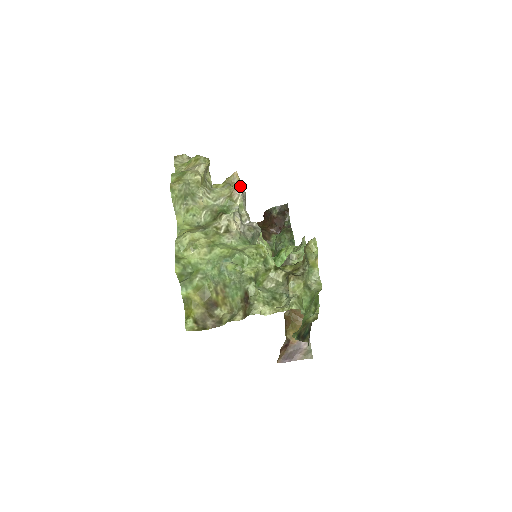
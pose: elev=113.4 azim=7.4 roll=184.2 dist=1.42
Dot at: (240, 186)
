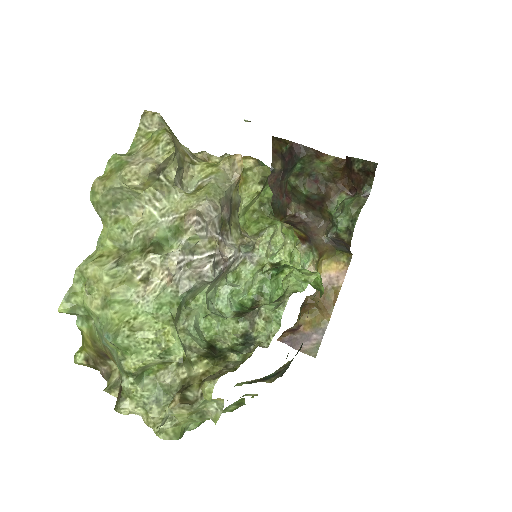
Dot at: (194, 215)
